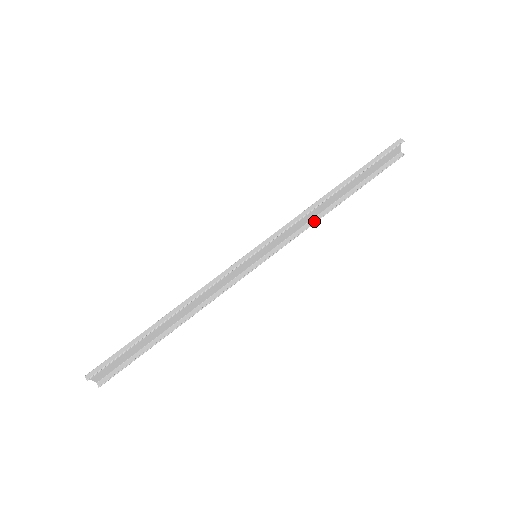
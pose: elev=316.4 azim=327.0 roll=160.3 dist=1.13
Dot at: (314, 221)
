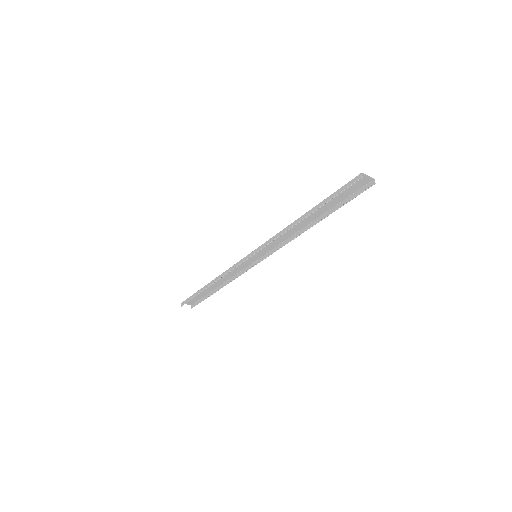
Dot at: (296, 235)
